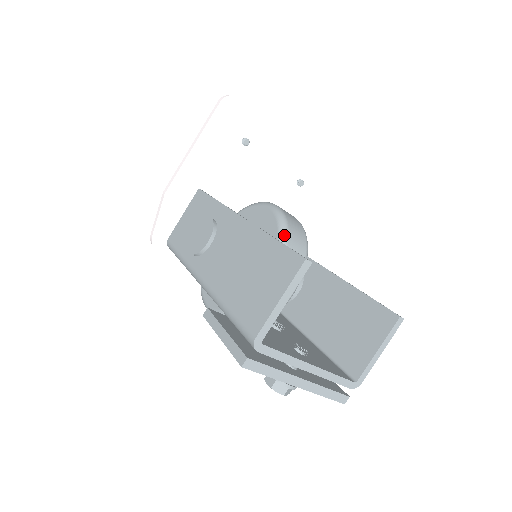
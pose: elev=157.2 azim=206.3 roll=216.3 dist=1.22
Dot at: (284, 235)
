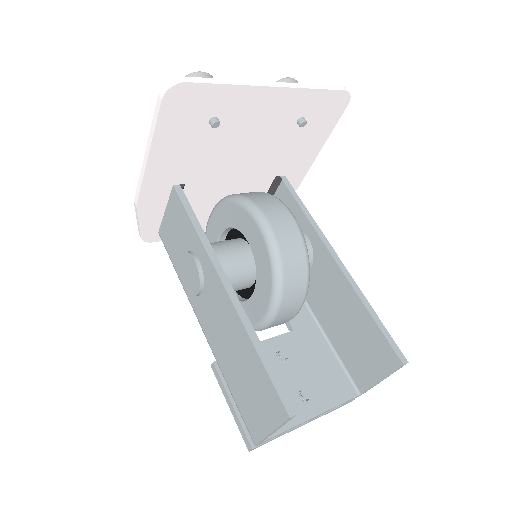
Dot at: (278, 279)
